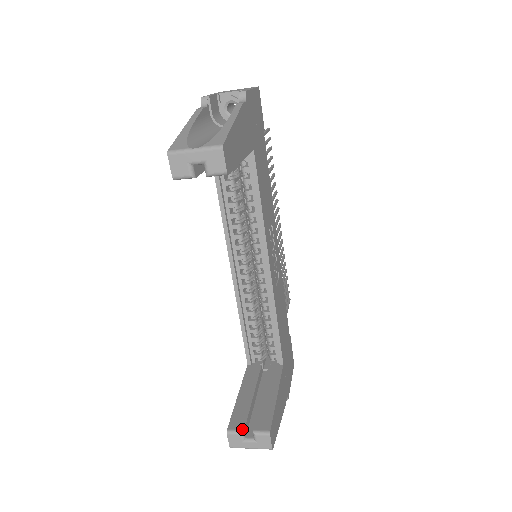
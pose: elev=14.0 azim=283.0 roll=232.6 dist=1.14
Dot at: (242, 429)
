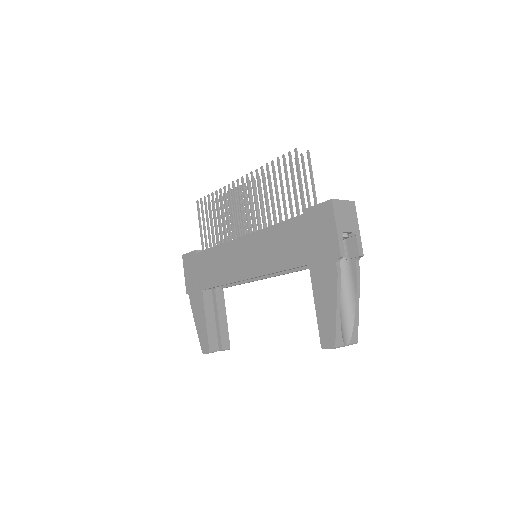
Dot at: (217, 350)
